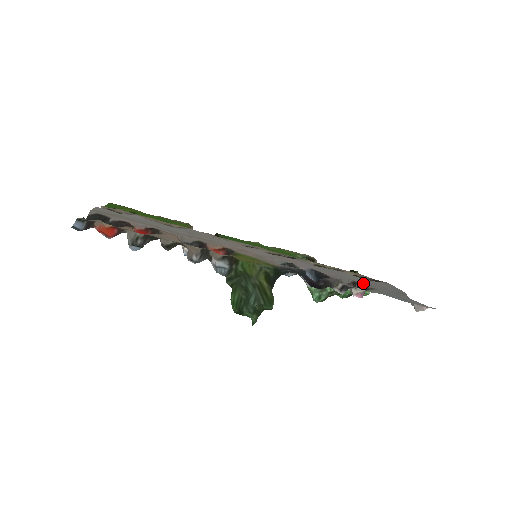
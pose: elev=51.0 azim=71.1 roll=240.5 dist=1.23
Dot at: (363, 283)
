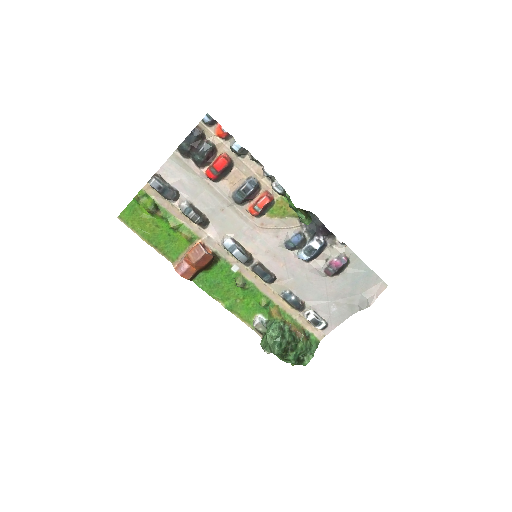
Dot at: (334, 280)
